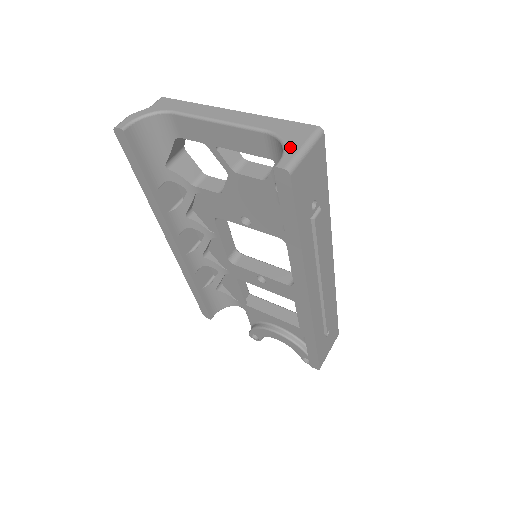
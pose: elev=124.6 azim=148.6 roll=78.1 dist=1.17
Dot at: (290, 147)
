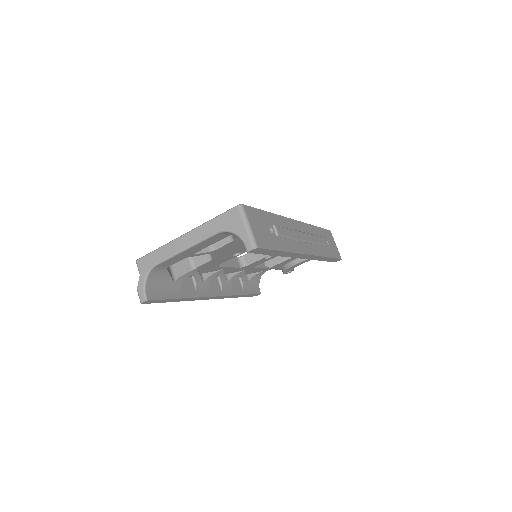
Dot at: (240, 233)
